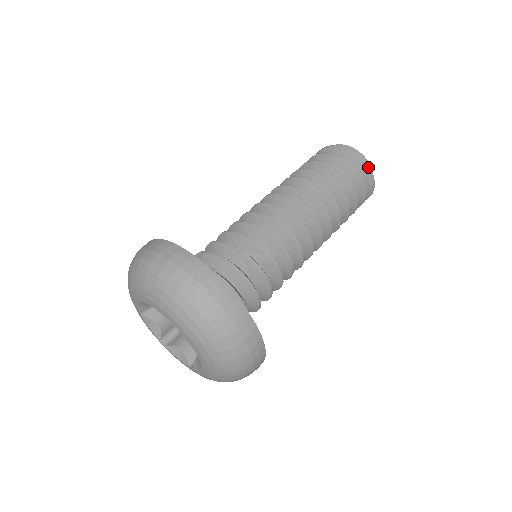
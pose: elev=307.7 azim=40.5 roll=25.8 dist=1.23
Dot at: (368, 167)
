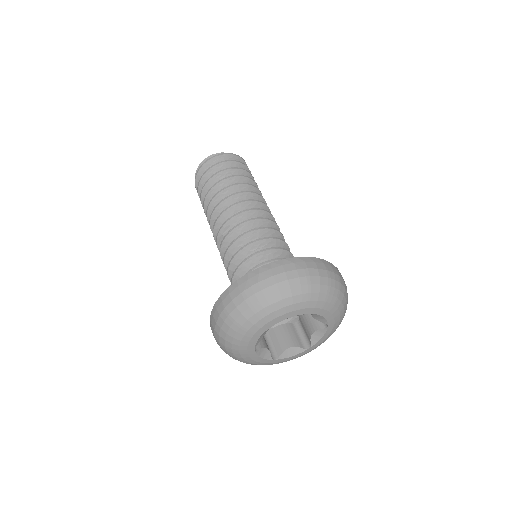
Dot at: (240, 157)
